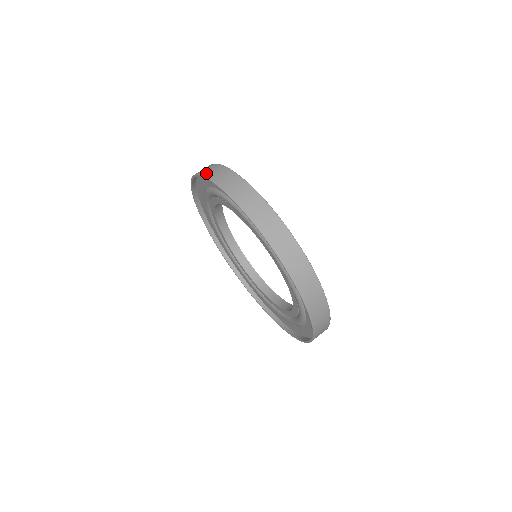
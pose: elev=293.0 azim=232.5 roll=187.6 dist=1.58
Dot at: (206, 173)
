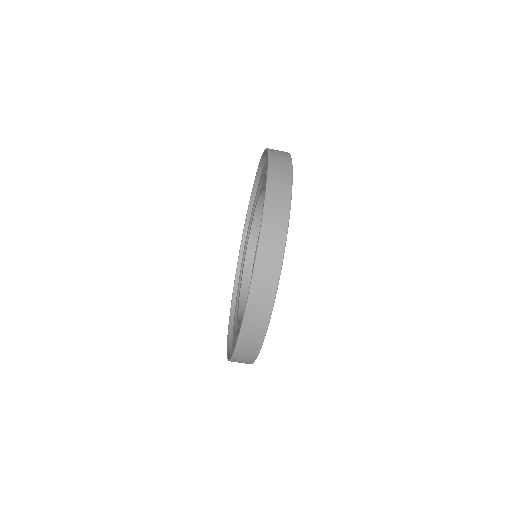
Dot at: (244, 337)
